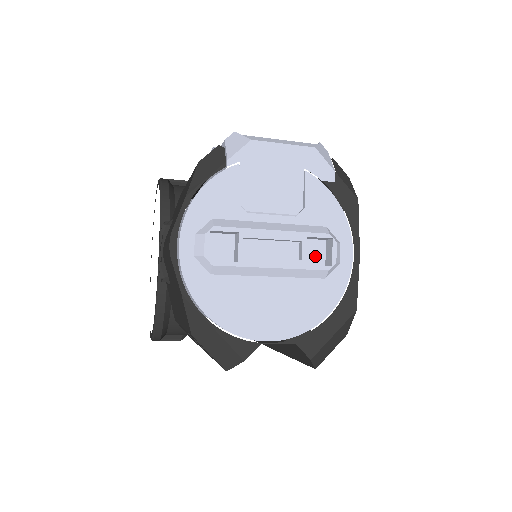
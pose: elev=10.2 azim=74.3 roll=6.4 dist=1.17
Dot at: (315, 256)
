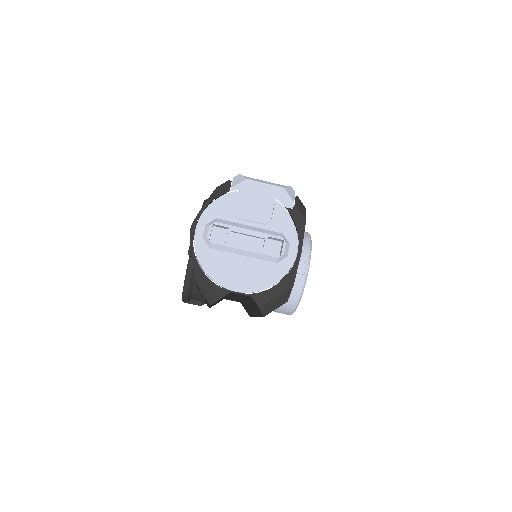
Dot at: (274, 250)
